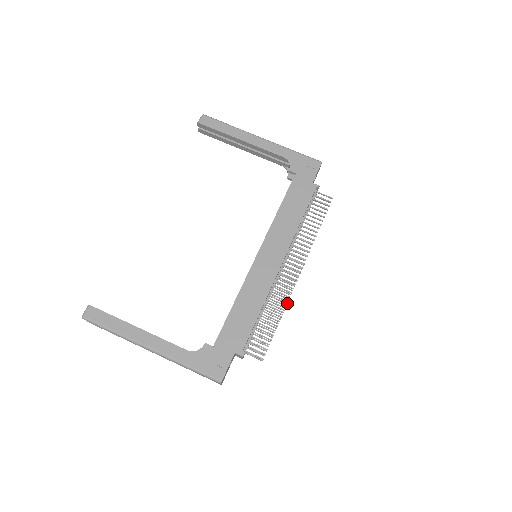
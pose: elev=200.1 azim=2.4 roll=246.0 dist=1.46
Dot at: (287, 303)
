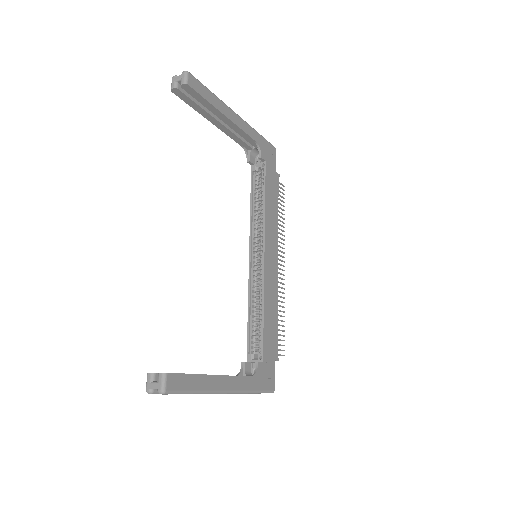
Dot at: occluded
